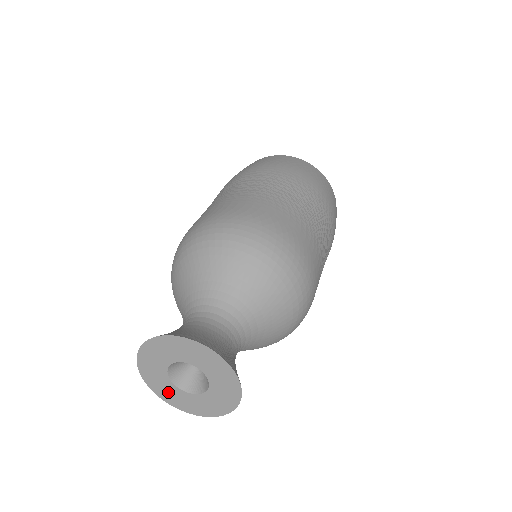
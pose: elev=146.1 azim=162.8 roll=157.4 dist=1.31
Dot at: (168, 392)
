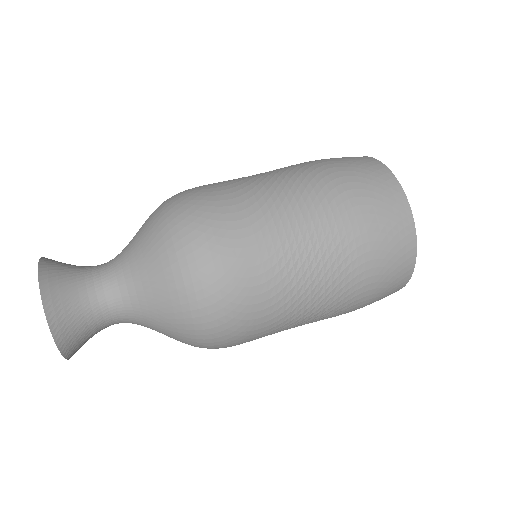
Dot at: occluded
